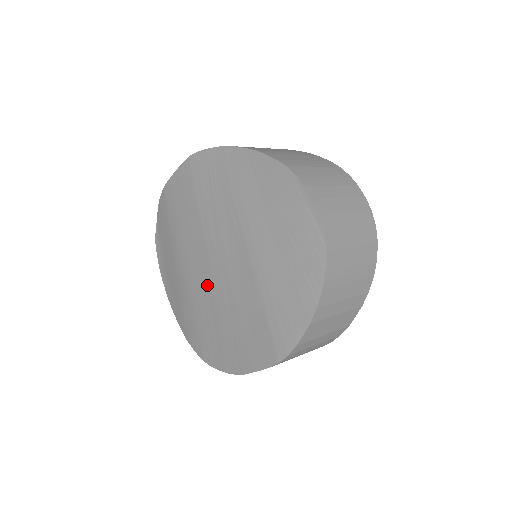
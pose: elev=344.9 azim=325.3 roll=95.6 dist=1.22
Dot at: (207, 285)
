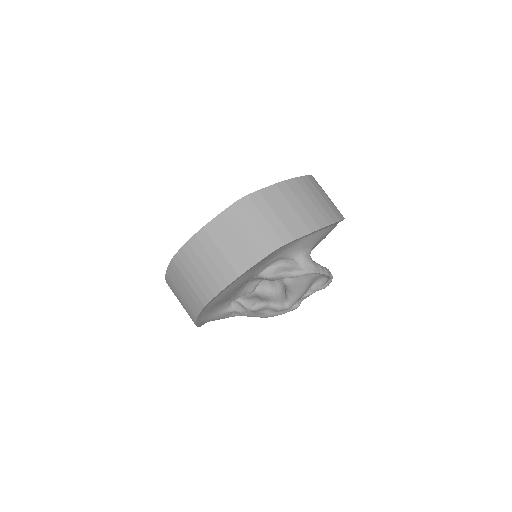
Dot at: occluded
